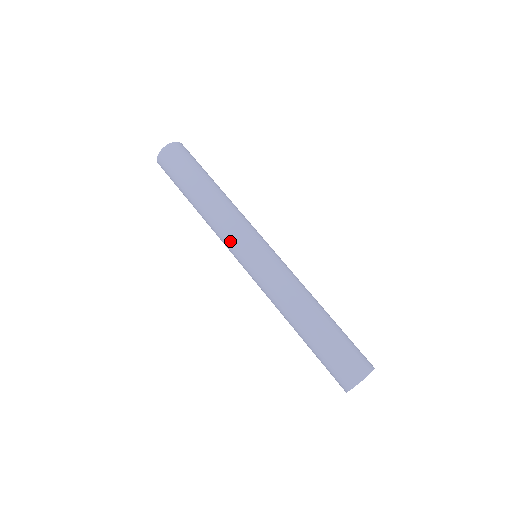
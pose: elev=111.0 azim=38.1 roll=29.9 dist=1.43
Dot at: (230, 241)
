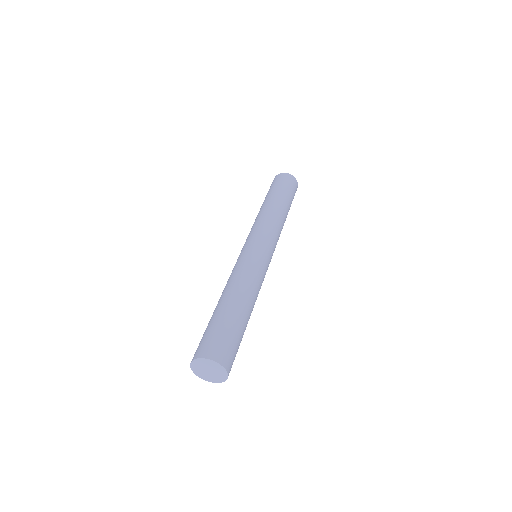
Dot at: occluded
